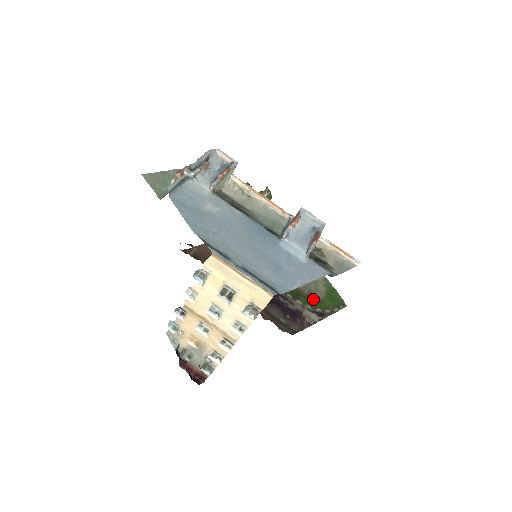
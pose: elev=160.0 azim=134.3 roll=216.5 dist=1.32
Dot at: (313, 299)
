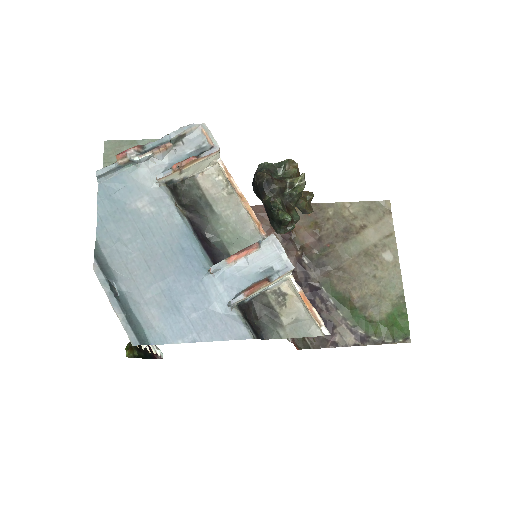
Dot at: (362, 316)
